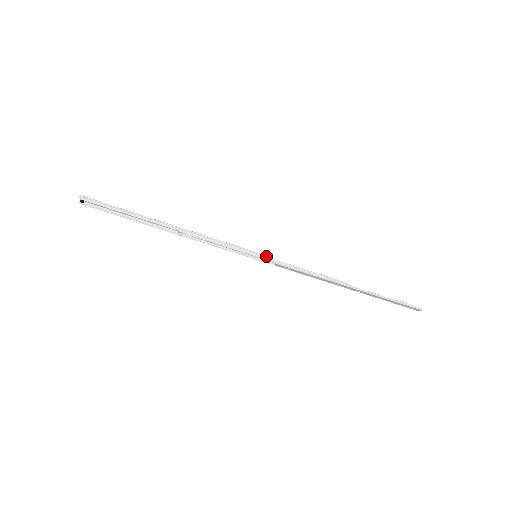
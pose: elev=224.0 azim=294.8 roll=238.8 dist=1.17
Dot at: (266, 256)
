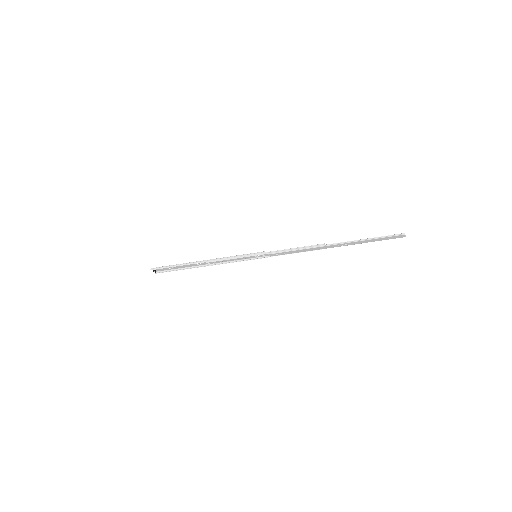
Dot at: (259, 252)
